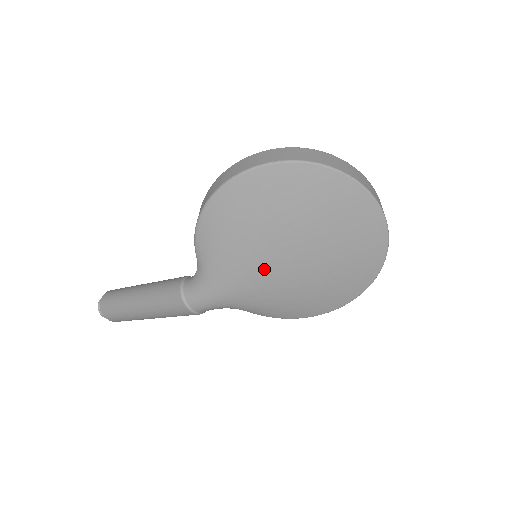
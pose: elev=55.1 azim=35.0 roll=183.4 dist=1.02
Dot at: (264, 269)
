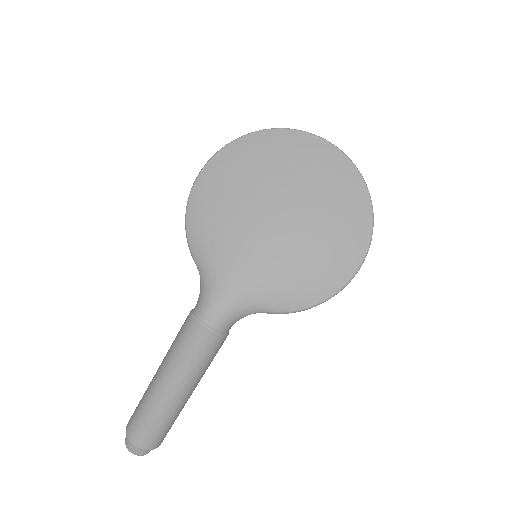
Dot at: (258, 237)
